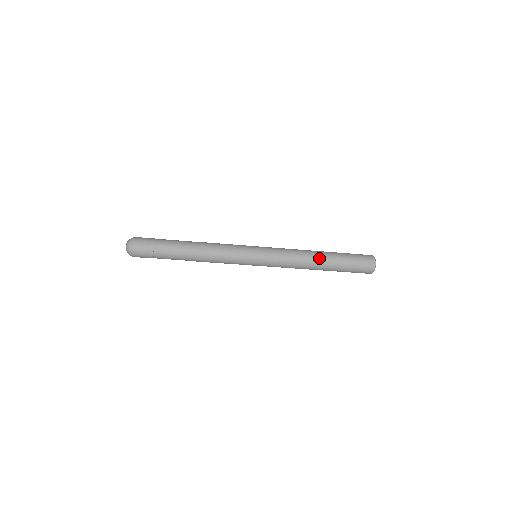
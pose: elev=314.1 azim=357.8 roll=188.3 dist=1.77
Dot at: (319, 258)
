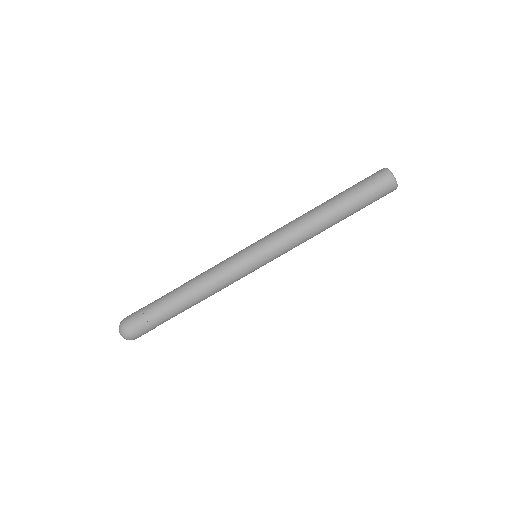
Dot at: (326, 217)
